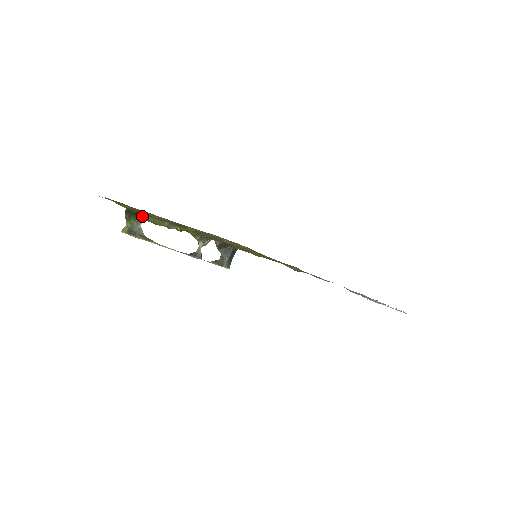
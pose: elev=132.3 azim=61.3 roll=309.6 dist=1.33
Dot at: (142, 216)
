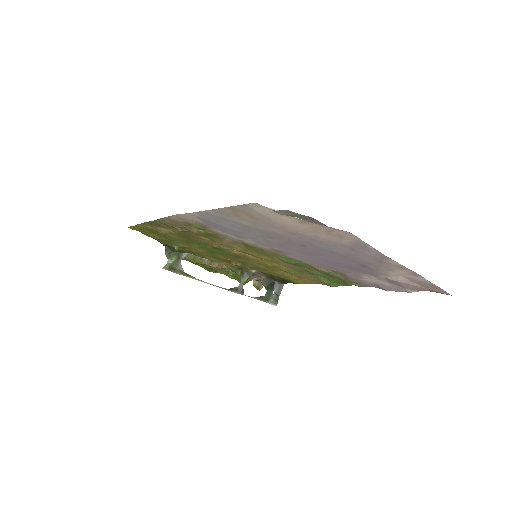
Dot at: (182, 254)
